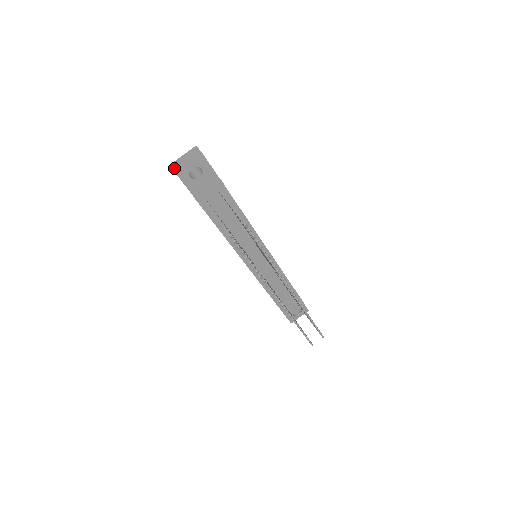
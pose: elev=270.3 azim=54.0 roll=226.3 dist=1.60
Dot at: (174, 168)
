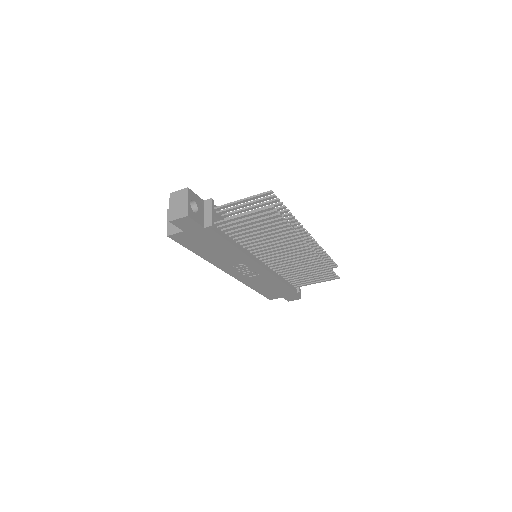
Dot at: (178, 217)
